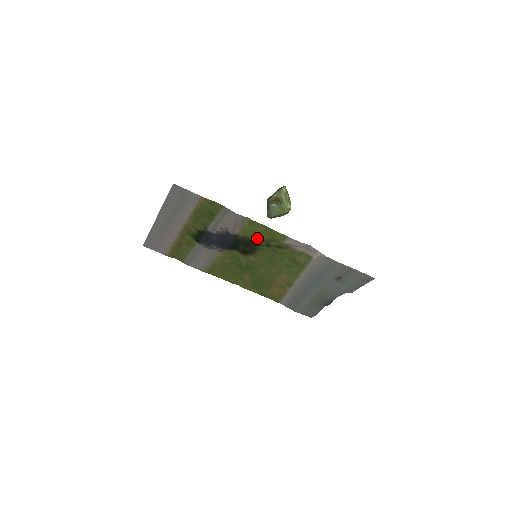
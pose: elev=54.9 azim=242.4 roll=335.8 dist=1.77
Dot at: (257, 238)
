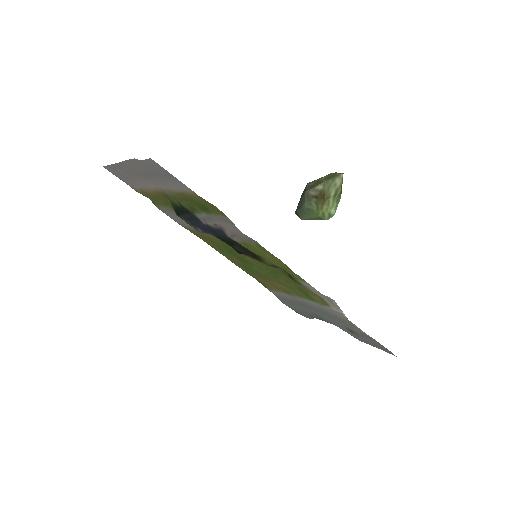
Dot at: (263, 258)
